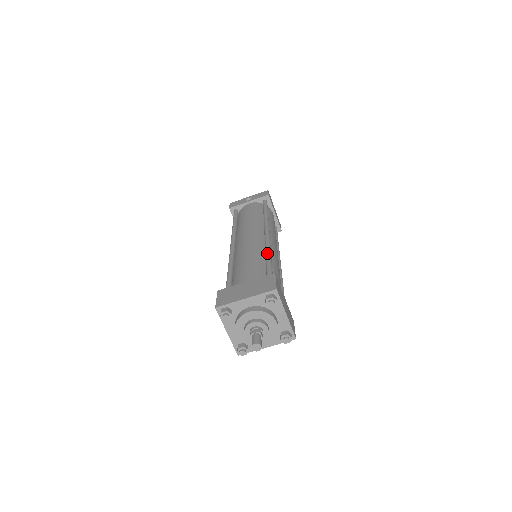
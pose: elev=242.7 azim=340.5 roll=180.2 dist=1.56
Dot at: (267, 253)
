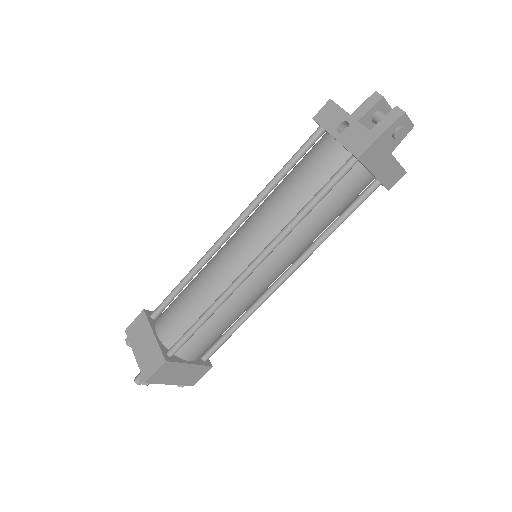
Dot at: (207, 311)
